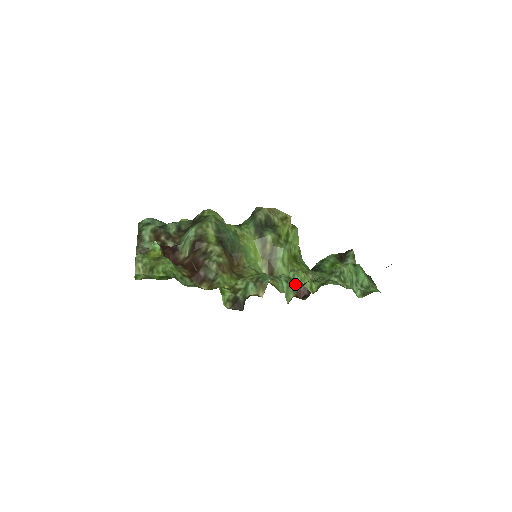
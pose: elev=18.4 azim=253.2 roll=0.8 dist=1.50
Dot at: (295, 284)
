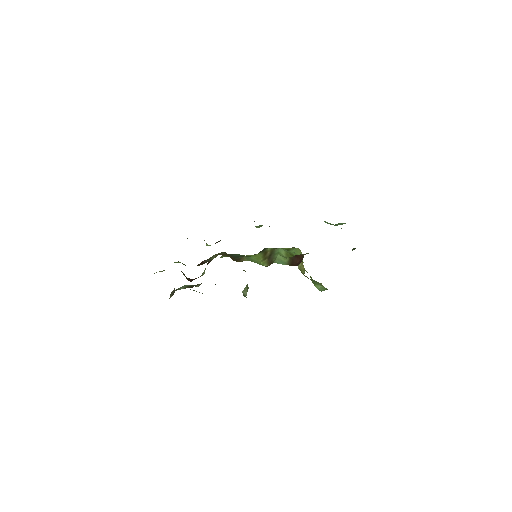
Dot at: occluded
